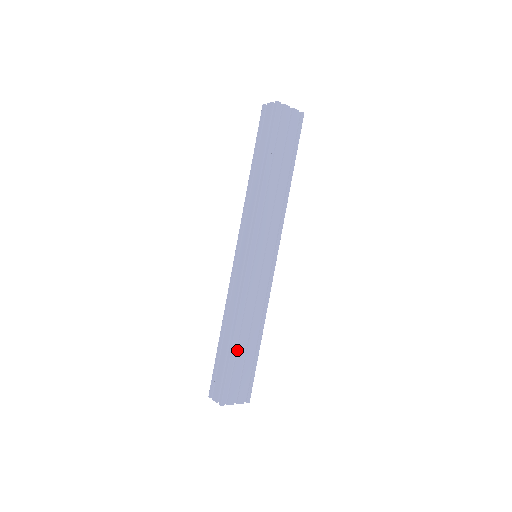
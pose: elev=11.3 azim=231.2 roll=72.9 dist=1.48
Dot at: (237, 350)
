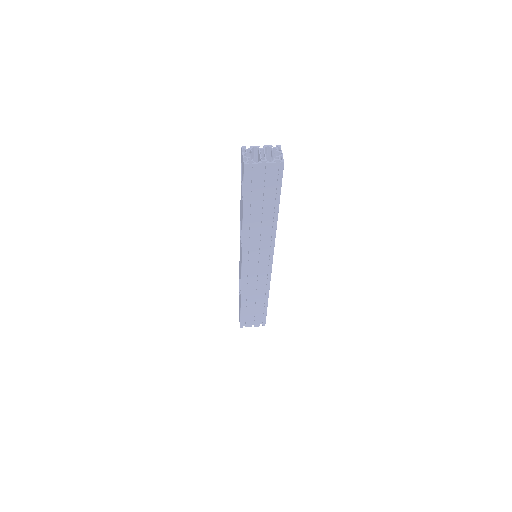
Dot at: (246, 307)
